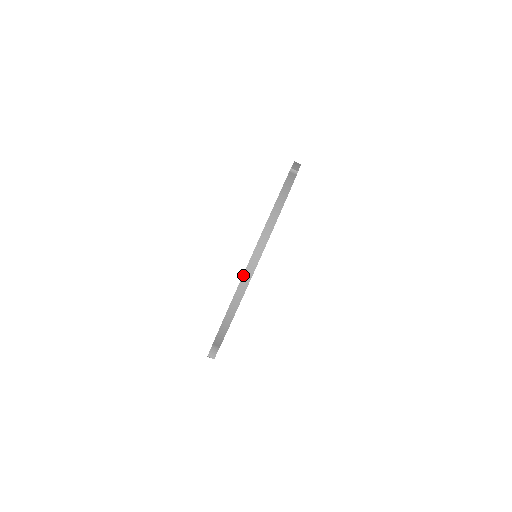
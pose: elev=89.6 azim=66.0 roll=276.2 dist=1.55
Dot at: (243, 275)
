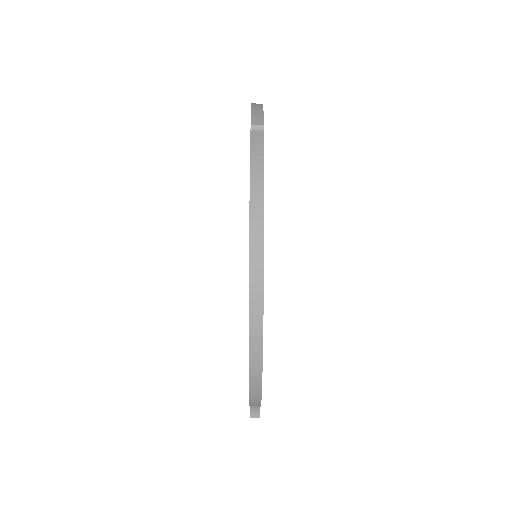
Dot at: (249, 332)
